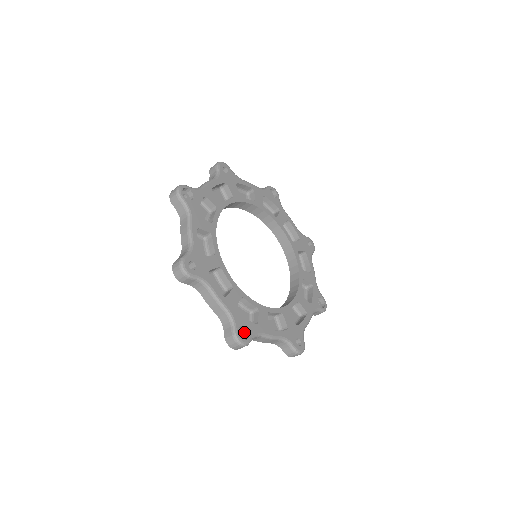
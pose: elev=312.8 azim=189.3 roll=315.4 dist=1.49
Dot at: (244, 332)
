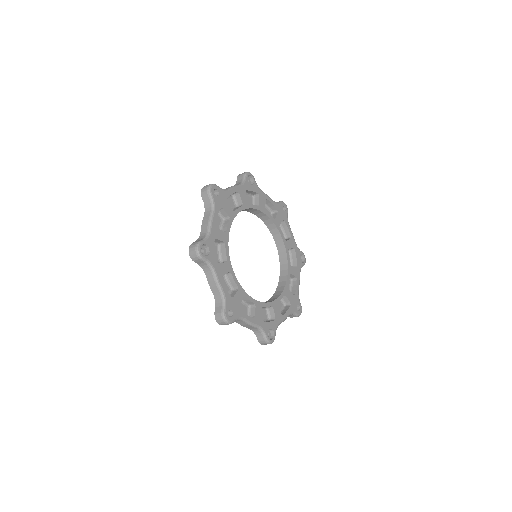
Dot at: (205, 255)
